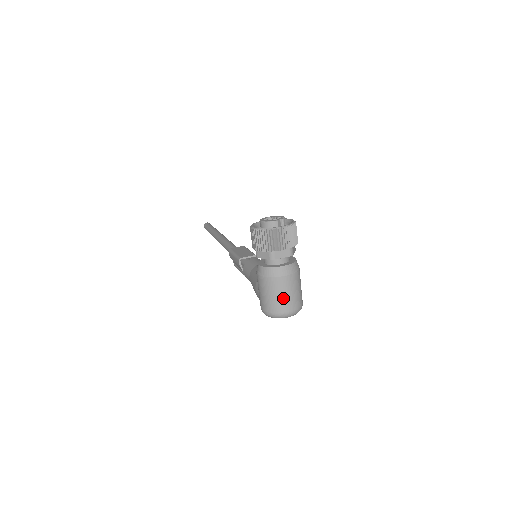
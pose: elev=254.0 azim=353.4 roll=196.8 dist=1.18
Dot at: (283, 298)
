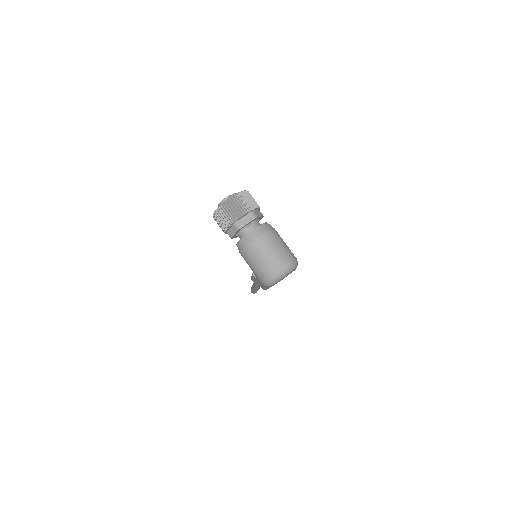
Dot at: (268, 258)
